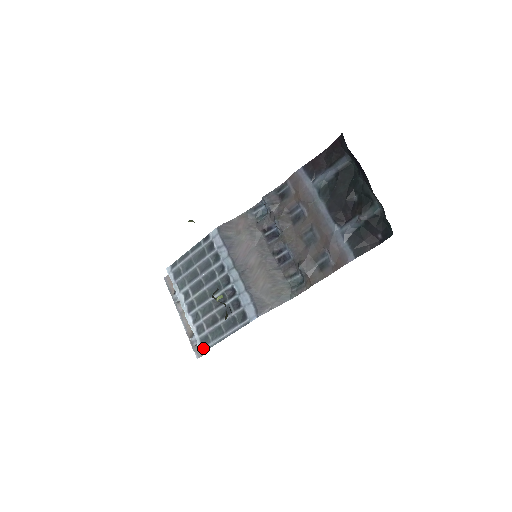
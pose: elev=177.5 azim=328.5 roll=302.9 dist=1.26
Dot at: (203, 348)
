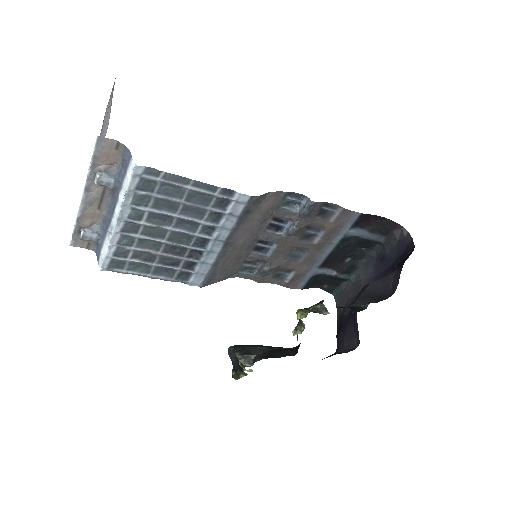
Dot at: (108, 269)
